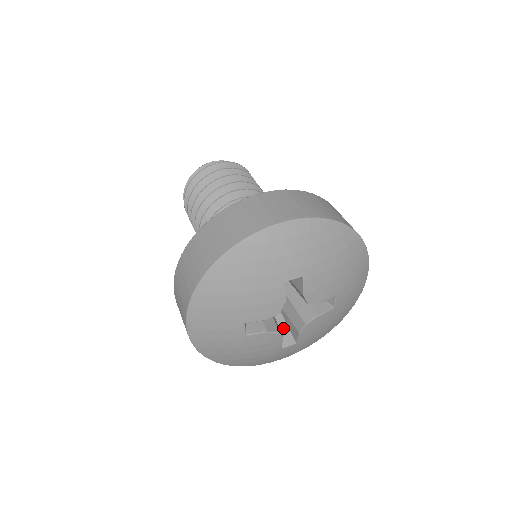
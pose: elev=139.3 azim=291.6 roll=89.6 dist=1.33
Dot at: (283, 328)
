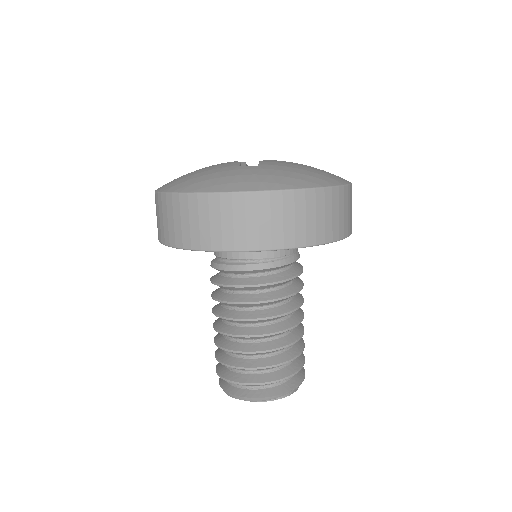
Dot at: occluded
